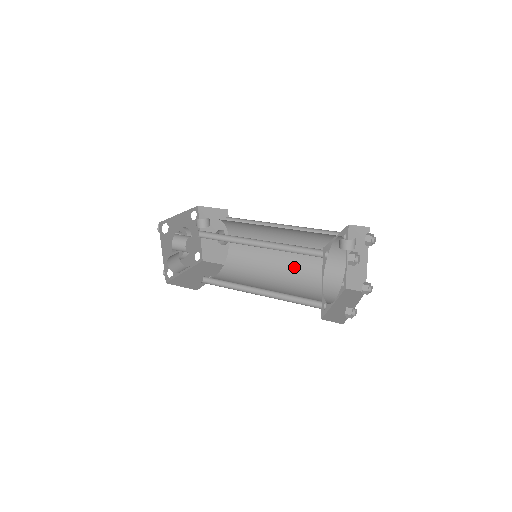
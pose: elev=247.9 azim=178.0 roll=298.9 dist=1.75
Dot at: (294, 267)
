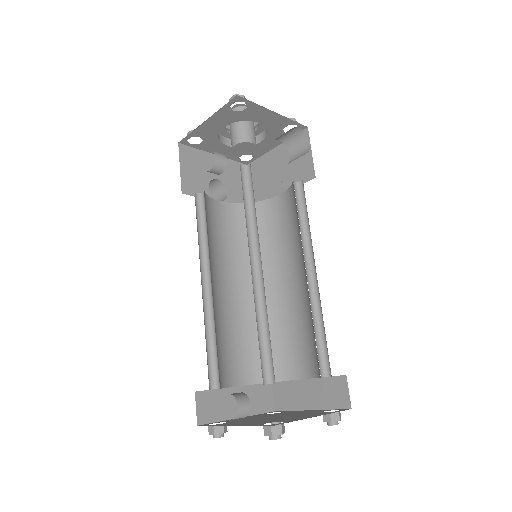
Dot at: occluded
